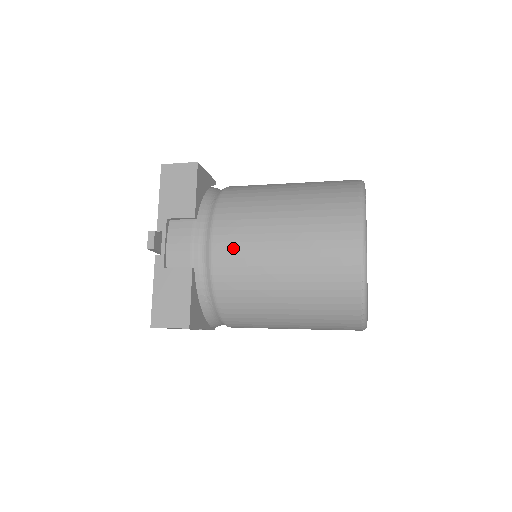
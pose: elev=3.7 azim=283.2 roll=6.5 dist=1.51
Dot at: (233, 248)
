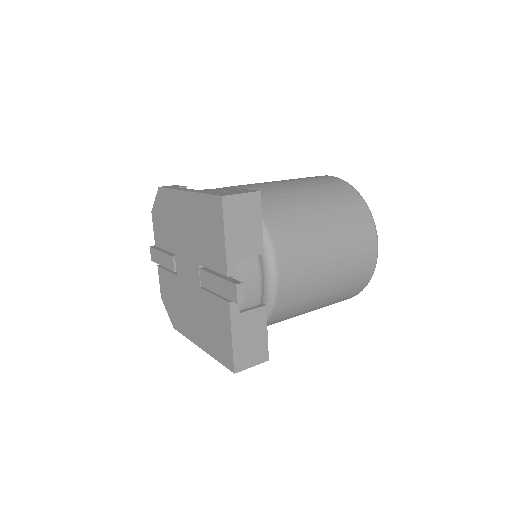
Dot at: (296, 276)
